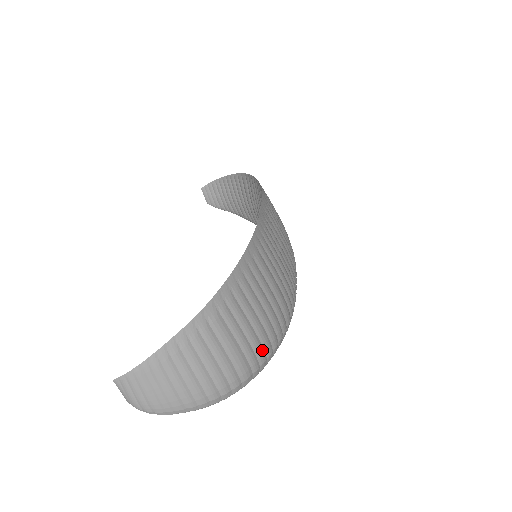
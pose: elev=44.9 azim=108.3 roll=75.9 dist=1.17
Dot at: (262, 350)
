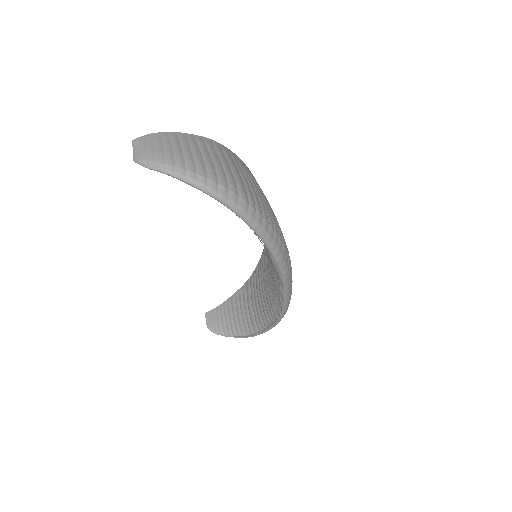
Dot at: (260, 205)
